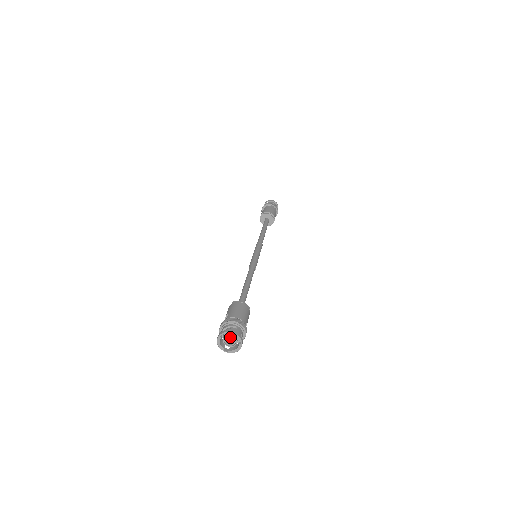
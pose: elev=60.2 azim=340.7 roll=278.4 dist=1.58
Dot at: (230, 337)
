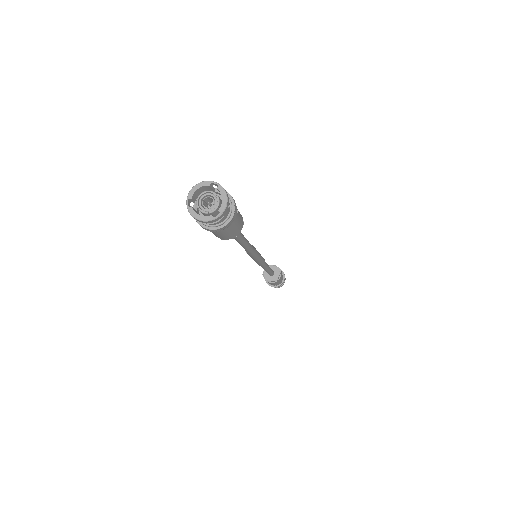
Dot at: (203, 199)
